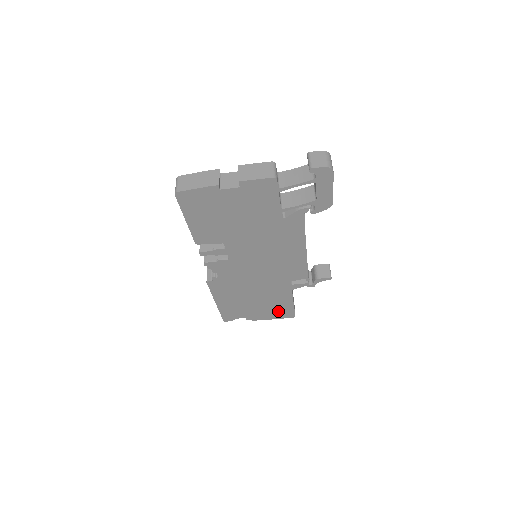
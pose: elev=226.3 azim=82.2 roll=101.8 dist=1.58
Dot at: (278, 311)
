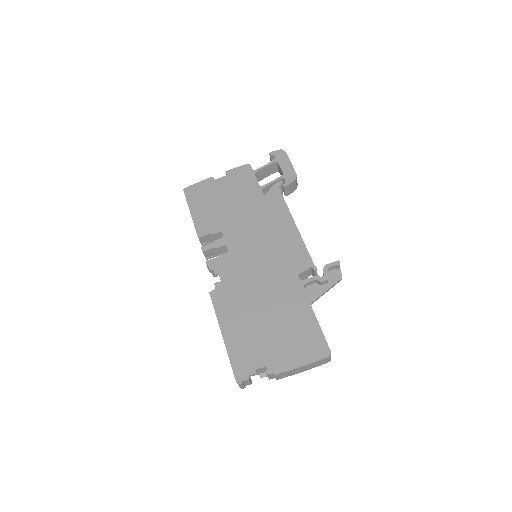
Dot at: (303, 343)
